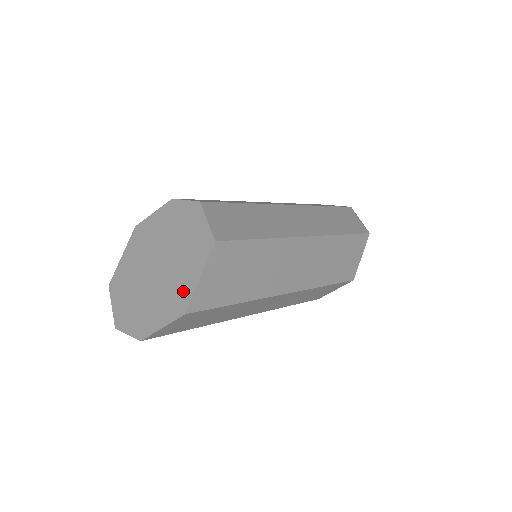
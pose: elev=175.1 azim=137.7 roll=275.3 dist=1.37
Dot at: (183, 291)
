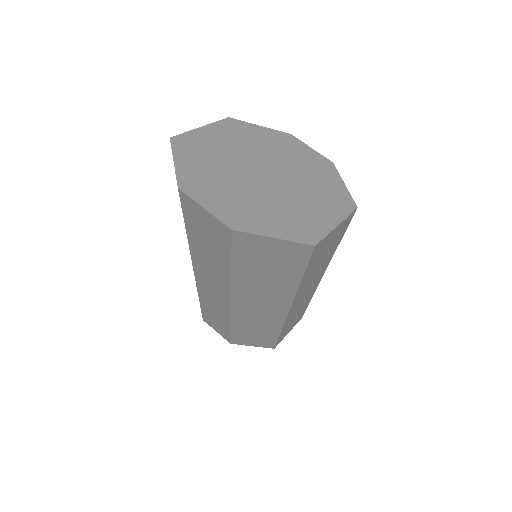
Dot at: (311, 222)
